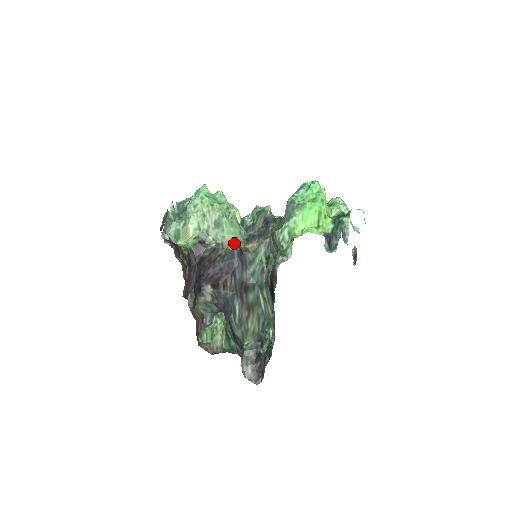
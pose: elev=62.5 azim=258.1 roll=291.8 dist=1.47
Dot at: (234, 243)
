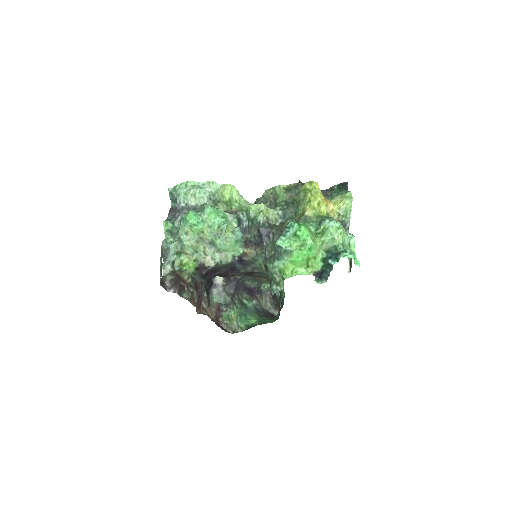
Dot at: (232, 256)
